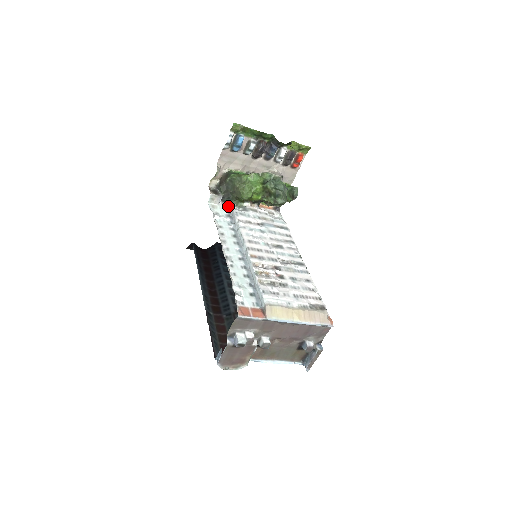
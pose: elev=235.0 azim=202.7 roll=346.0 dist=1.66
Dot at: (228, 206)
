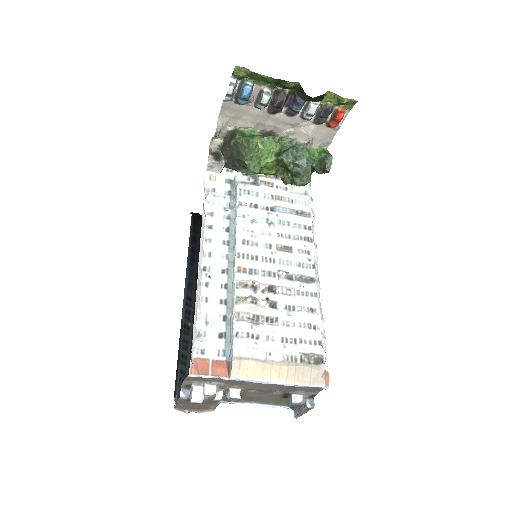
Dot at: (234, 175)
